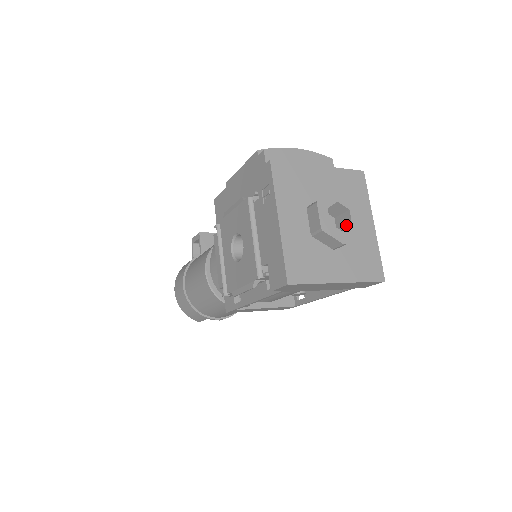
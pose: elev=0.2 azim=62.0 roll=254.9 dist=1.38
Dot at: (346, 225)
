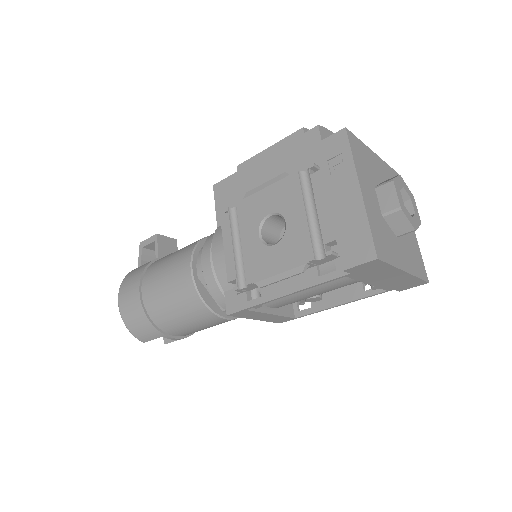
Dot at: occluded
